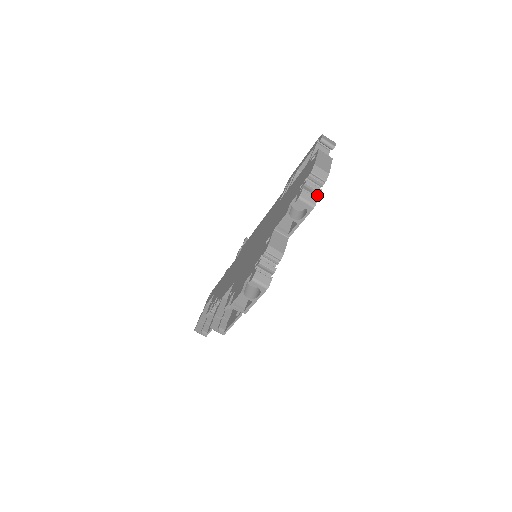
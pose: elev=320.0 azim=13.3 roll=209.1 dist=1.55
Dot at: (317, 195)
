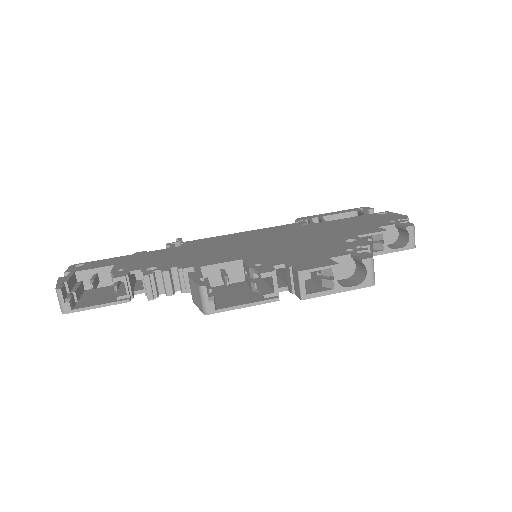
Dot at: occluded
